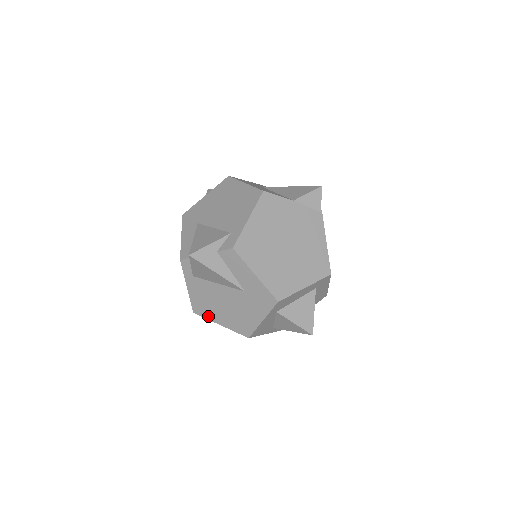
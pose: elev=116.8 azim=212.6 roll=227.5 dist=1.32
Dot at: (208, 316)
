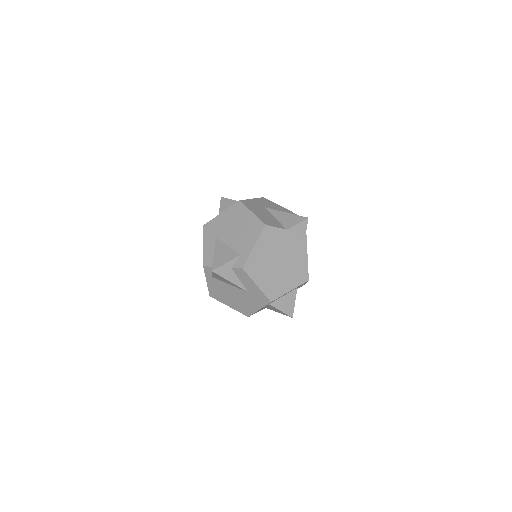
Dot at: (220, 300)
